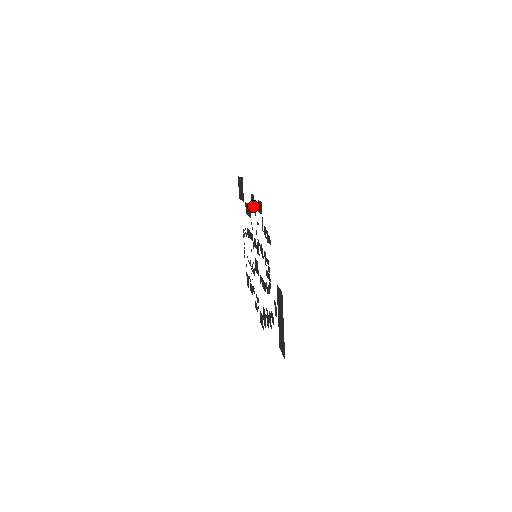
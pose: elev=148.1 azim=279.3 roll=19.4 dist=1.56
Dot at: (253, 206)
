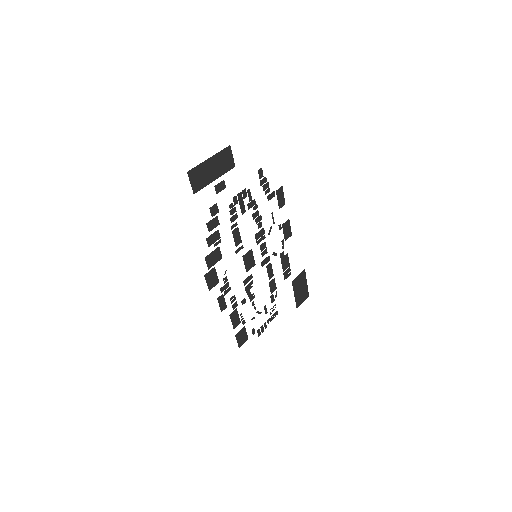
Dot at: (284, 230)
